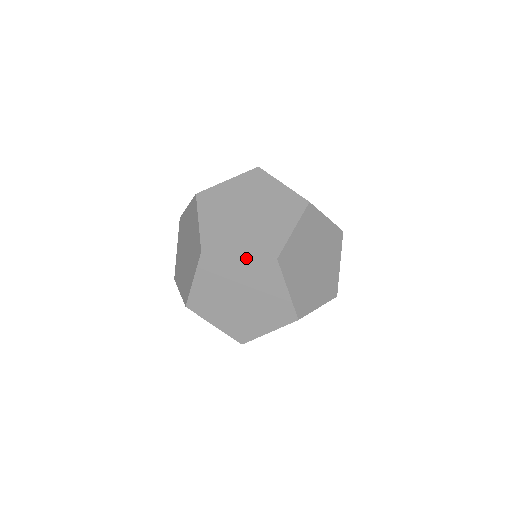
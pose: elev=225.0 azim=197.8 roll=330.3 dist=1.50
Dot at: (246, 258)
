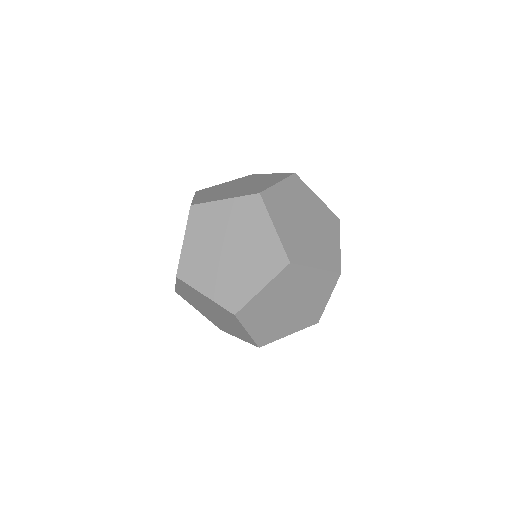
Dot at: (320, 271)
